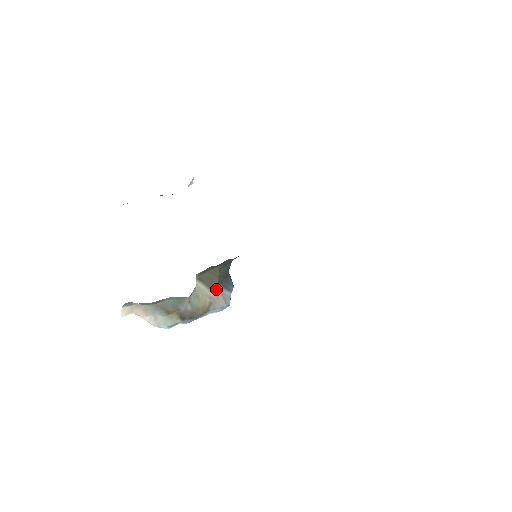
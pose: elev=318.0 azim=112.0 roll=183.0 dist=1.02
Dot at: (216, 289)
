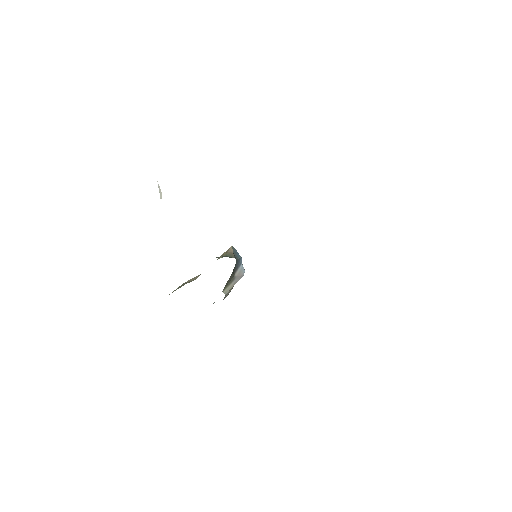
Dot at: (234, 277)
